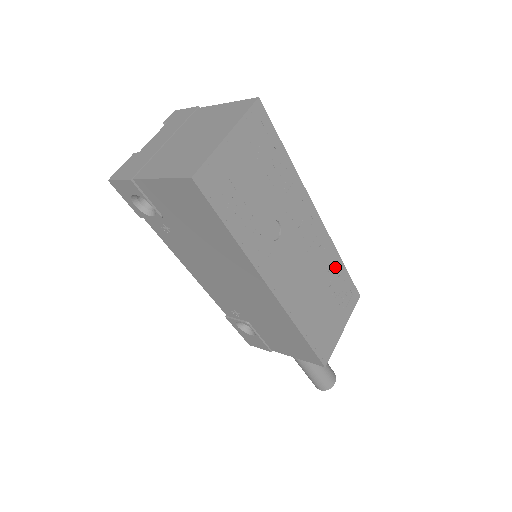
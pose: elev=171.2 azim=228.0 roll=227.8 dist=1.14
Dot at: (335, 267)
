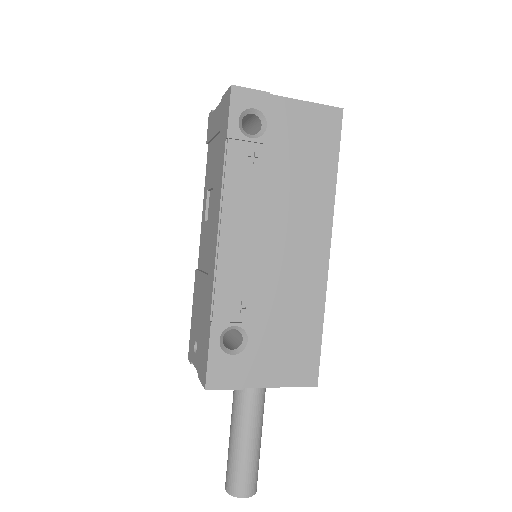
Dot at: occluded
